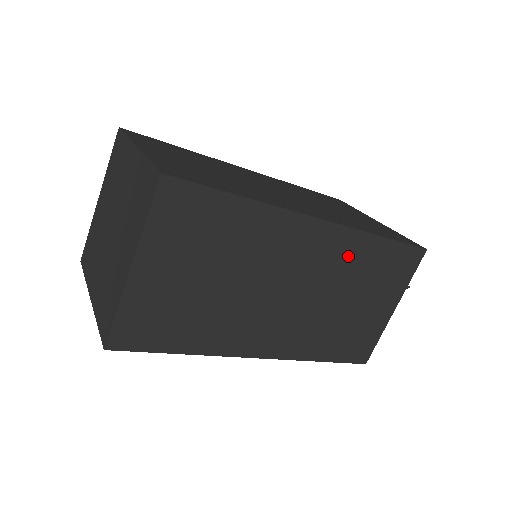
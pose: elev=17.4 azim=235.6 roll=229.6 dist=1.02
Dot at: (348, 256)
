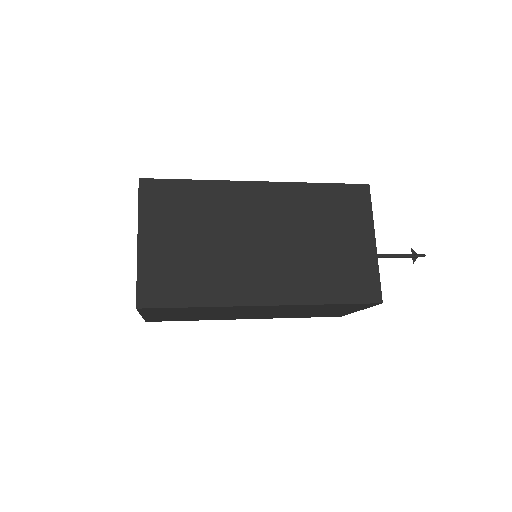
Dot at: (299, 308)
